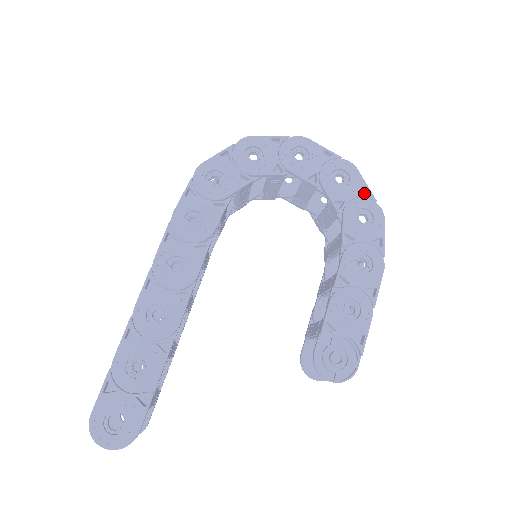
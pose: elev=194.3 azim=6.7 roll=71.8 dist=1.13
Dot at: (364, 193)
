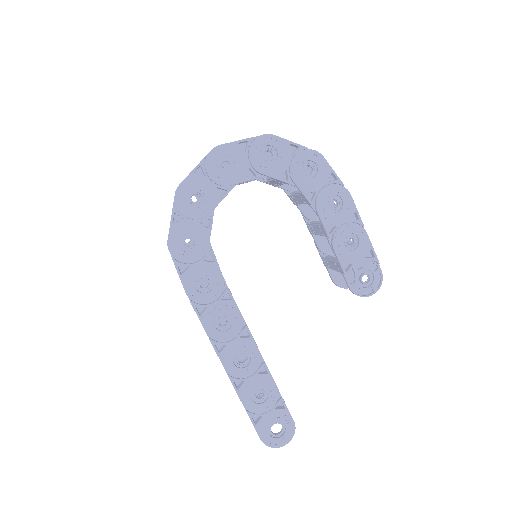
Dot at: (292, 147)
